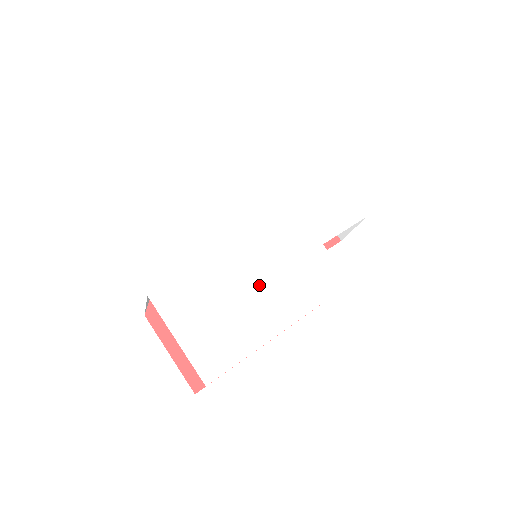
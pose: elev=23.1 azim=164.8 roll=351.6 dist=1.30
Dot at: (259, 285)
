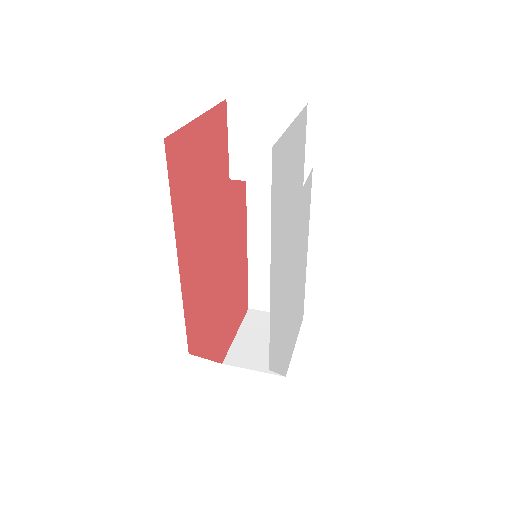
Dot at: (299, 272)
